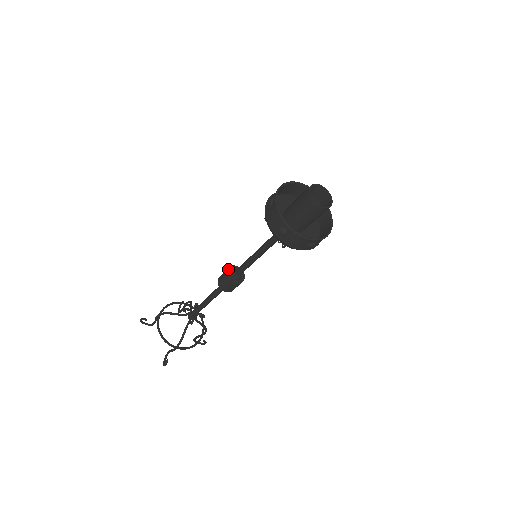
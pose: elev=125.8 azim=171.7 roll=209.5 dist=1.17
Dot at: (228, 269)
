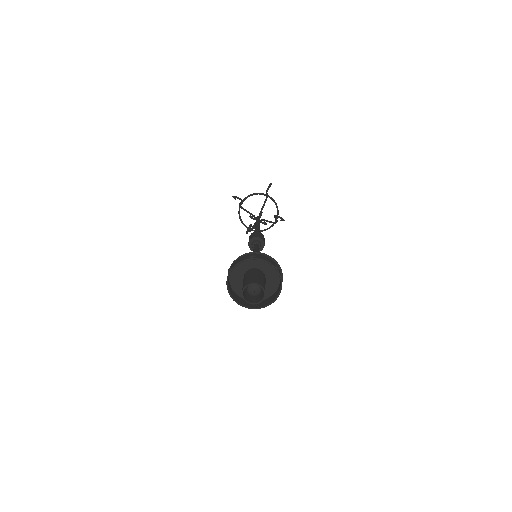
Dot at: (250, 240)
